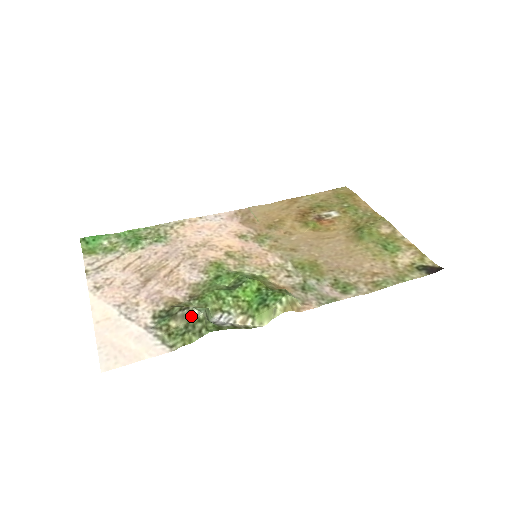
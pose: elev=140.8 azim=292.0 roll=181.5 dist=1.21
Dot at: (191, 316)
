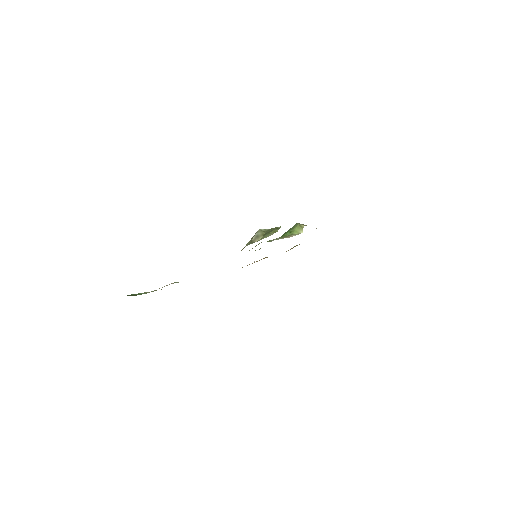
Dot at: (262, 231)
